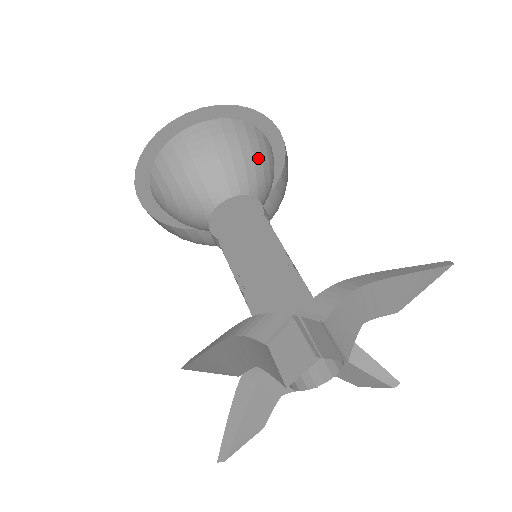
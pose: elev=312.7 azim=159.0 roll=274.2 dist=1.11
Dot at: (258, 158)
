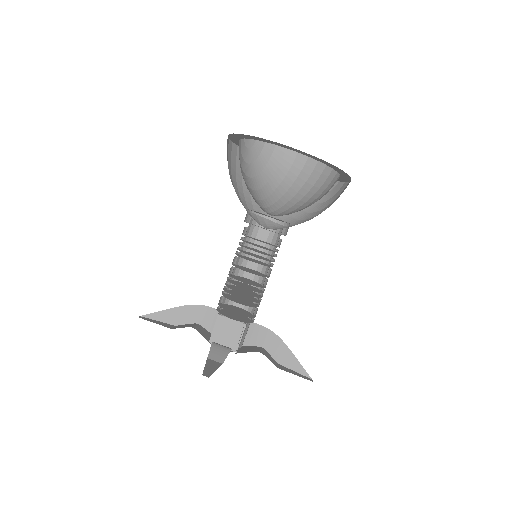
Dot at: occluded
